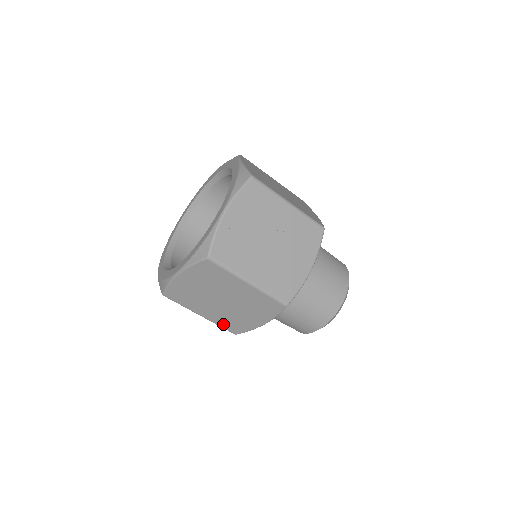
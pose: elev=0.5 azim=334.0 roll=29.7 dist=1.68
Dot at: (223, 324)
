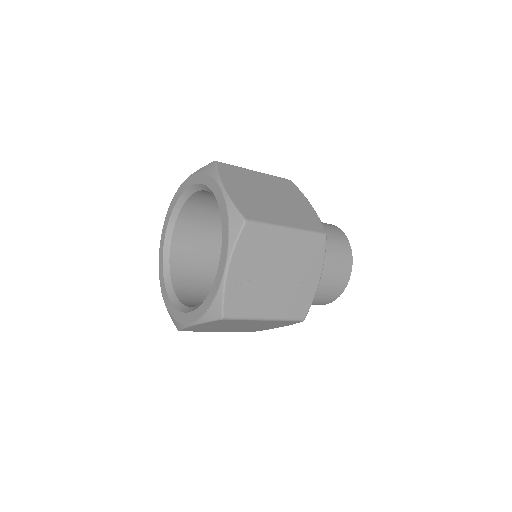
Dot at: (241, 331)
